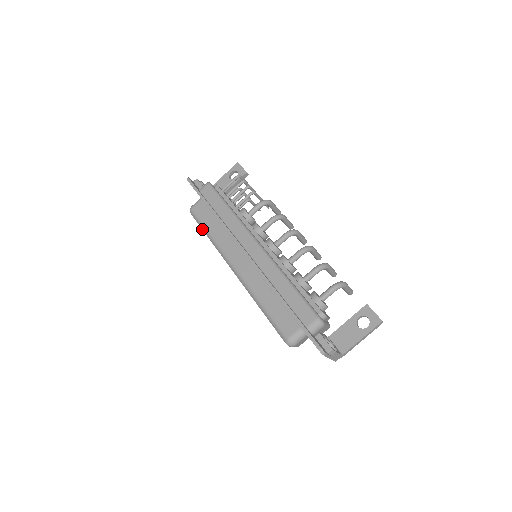
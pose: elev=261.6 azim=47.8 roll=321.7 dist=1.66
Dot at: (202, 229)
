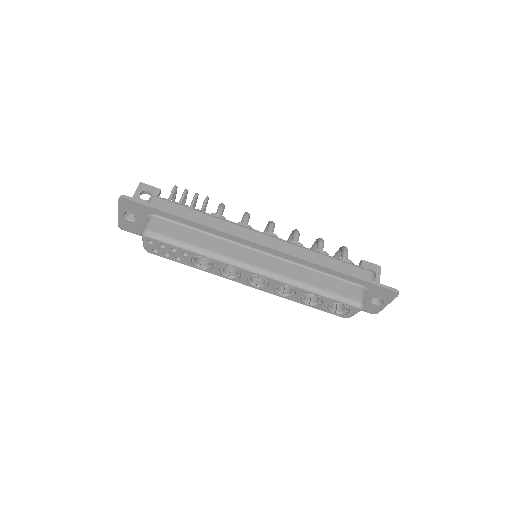
Dot at: (182, 248)
